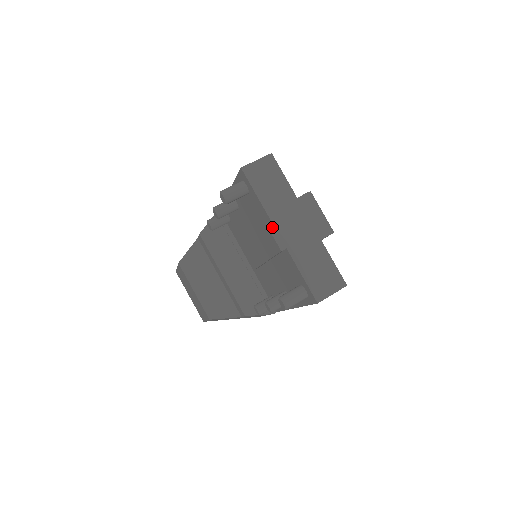
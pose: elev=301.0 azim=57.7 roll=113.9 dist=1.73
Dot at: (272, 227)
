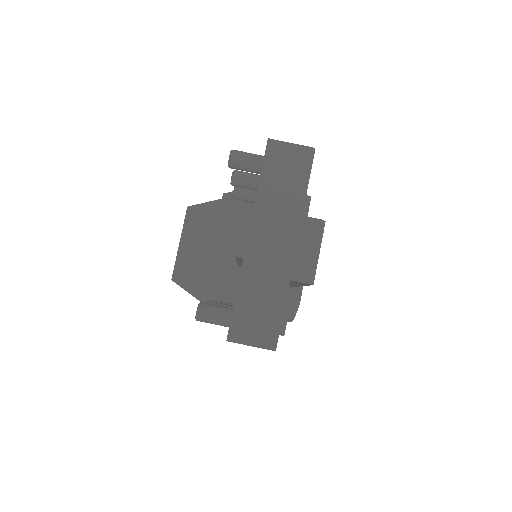
Dot at: (247, 224)
